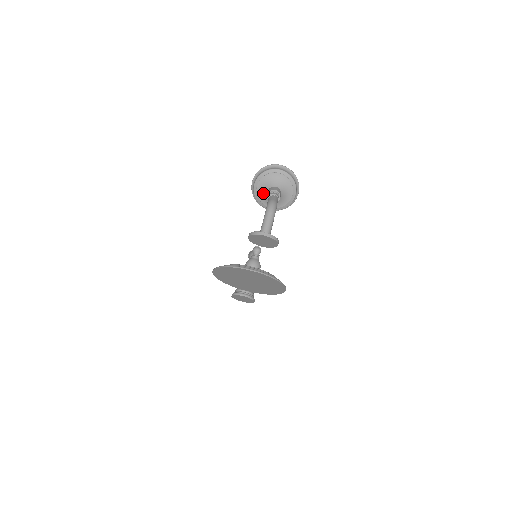
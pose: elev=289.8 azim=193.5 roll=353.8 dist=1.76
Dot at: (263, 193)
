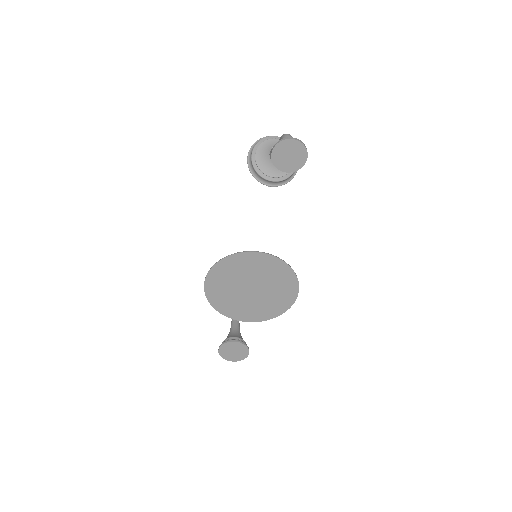
Dot at: (263, 159)
